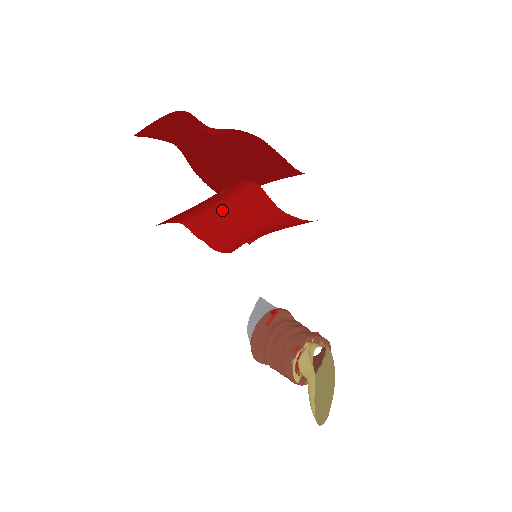
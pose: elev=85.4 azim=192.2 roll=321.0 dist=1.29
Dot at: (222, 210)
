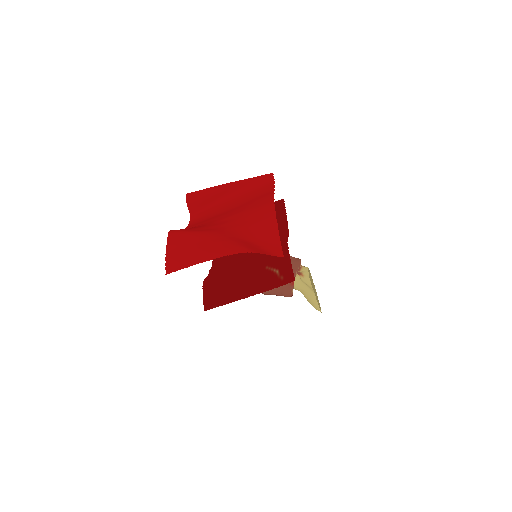
Dot at: (245, 261)
